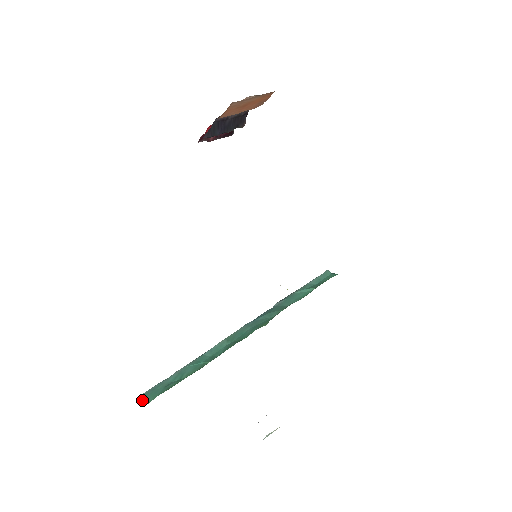
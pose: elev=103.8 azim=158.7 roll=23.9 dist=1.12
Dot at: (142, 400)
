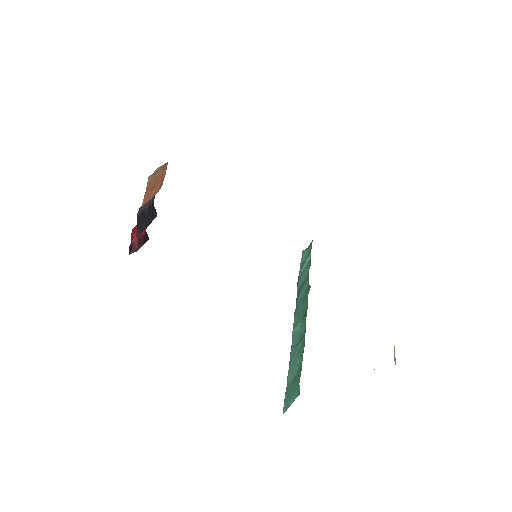
Dot at: (290, 405)
